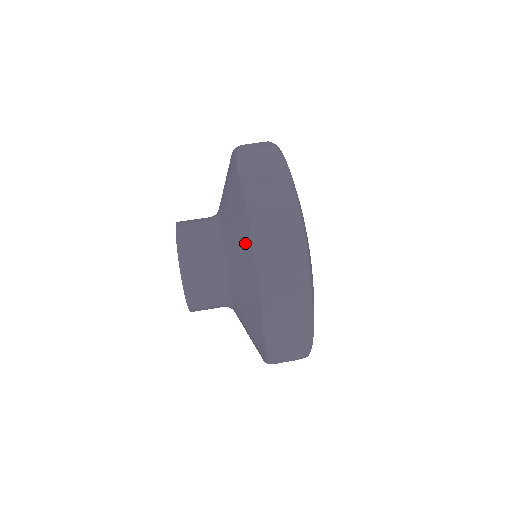
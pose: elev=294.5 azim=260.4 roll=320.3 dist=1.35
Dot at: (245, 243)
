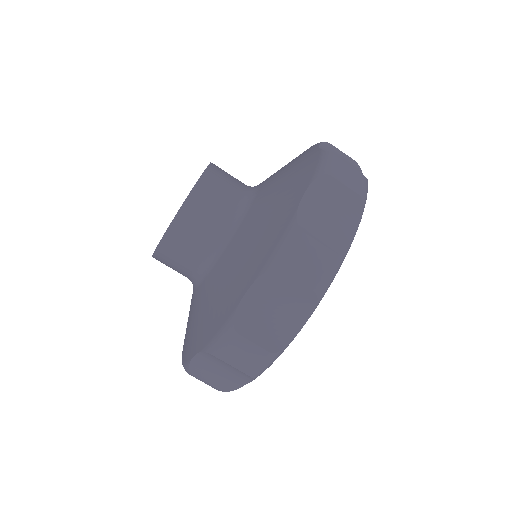
Dot at: (198, 339)
